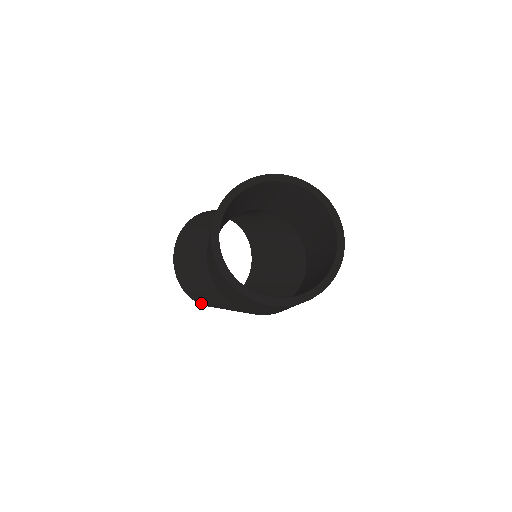
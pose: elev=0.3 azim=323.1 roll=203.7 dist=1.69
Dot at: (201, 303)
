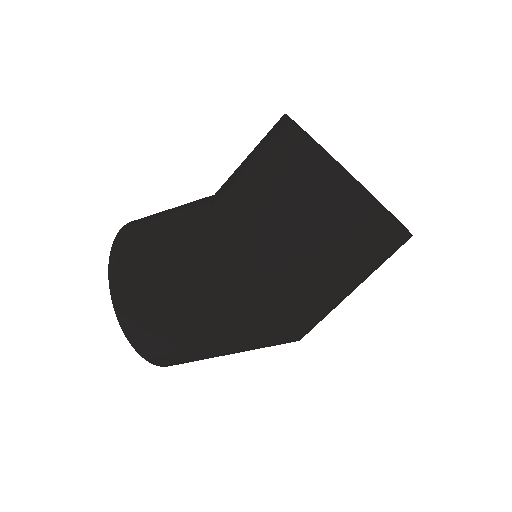
Dot at: (123, 298)
